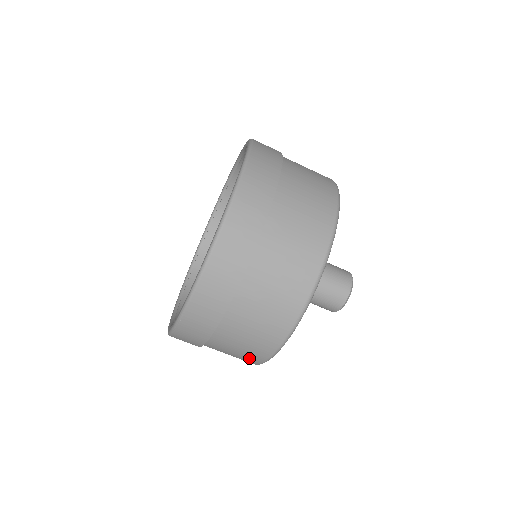
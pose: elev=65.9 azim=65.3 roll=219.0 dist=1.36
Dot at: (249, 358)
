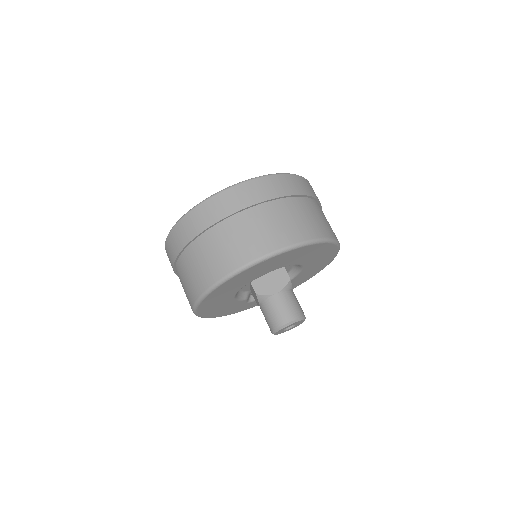
Dot at: (262, 243)
